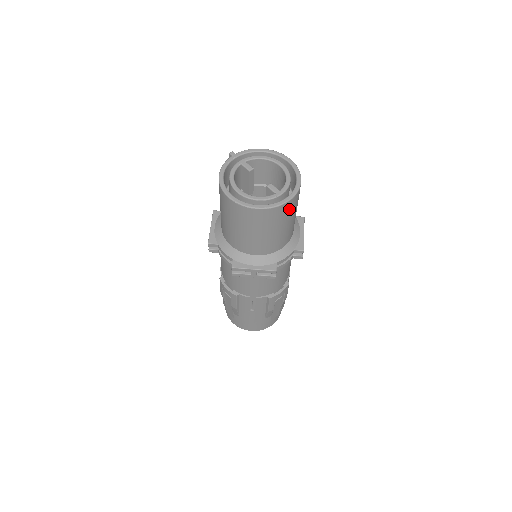
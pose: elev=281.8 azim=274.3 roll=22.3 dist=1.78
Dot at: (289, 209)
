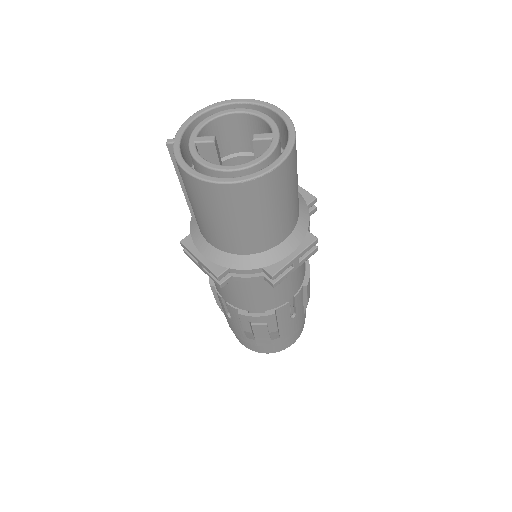
Dot at: occluded
